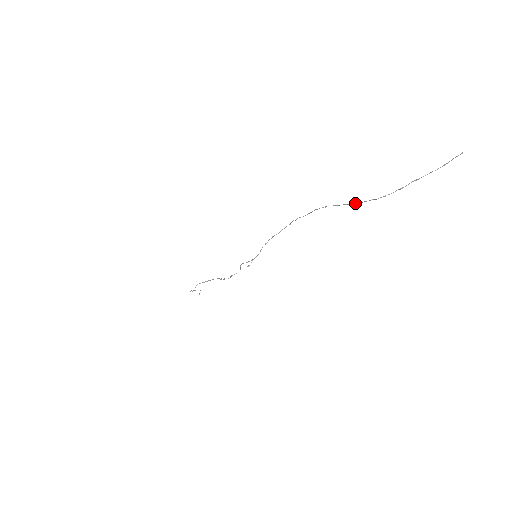
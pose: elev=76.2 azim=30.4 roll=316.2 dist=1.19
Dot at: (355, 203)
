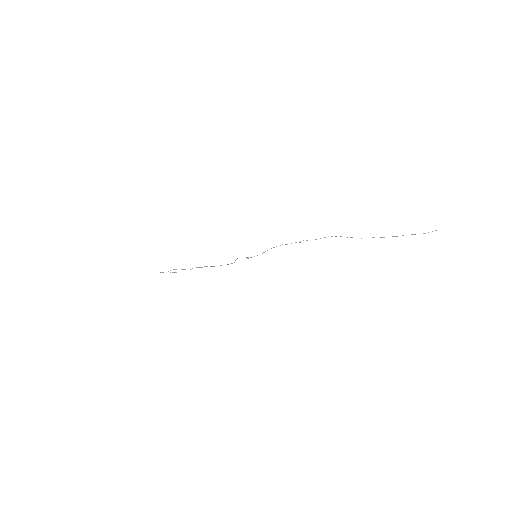
Dot at: (361, 238)
